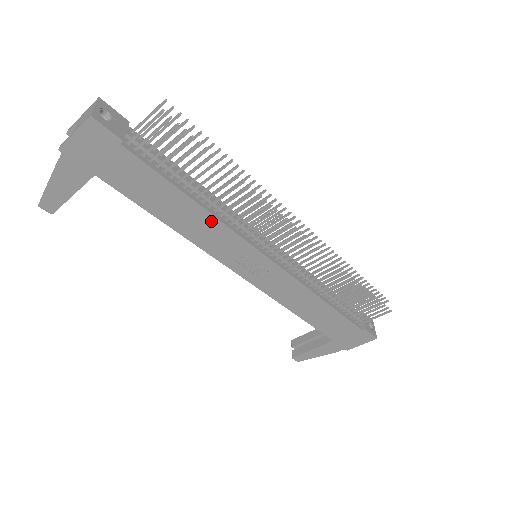
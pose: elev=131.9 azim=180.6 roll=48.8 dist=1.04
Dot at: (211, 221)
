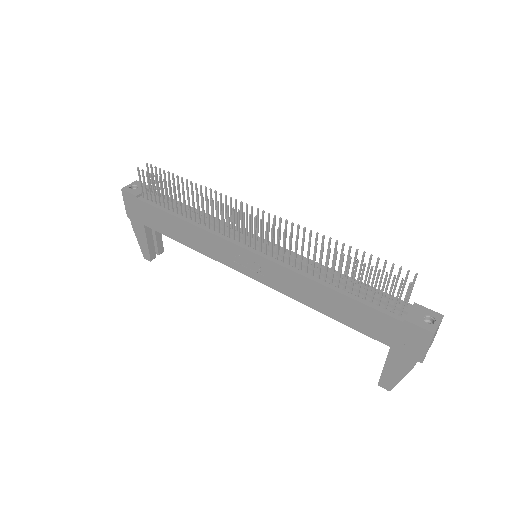
Dot at: (199, 231)
